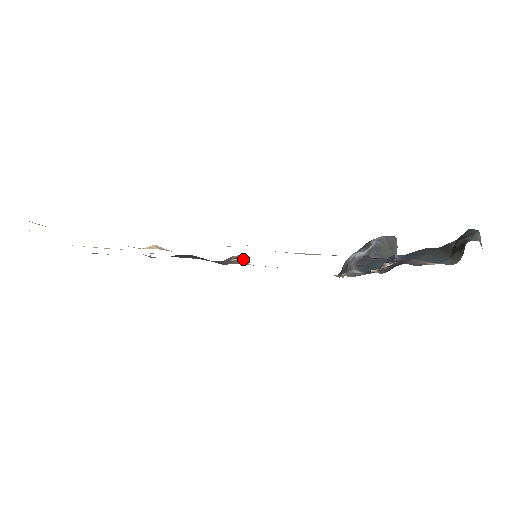
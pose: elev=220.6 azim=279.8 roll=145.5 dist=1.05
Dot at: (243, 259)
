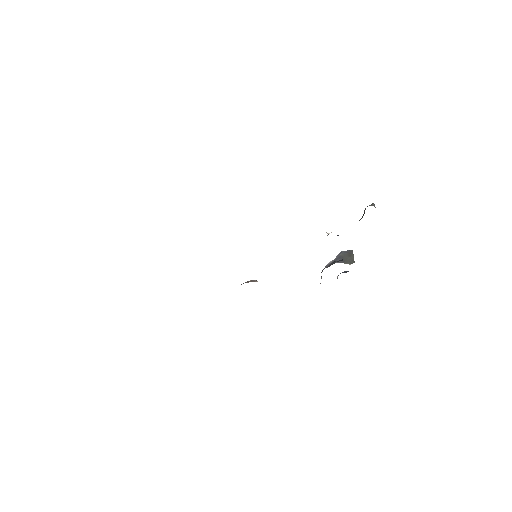
Dot at: (254, 280)
